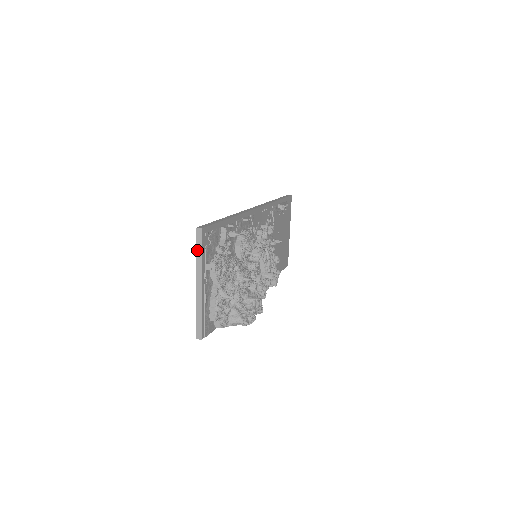
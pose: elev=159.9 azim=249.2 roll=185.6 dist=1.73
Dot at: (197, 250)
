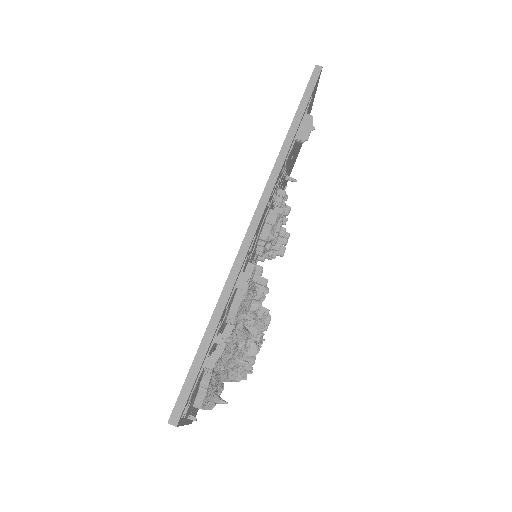
Dot at: occluded
